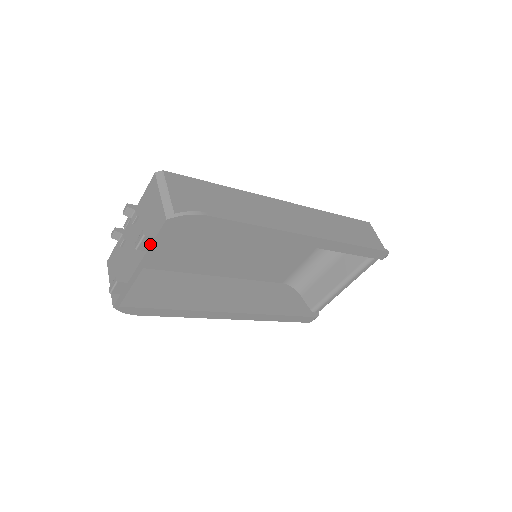
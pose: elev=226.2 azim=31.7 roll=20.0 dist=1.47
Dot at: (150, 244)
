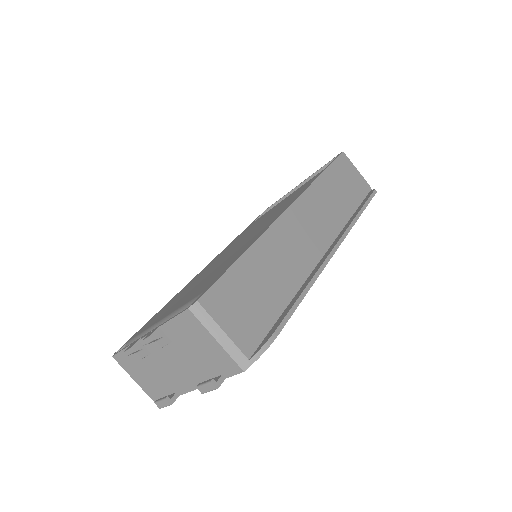
Dot at: occluded
